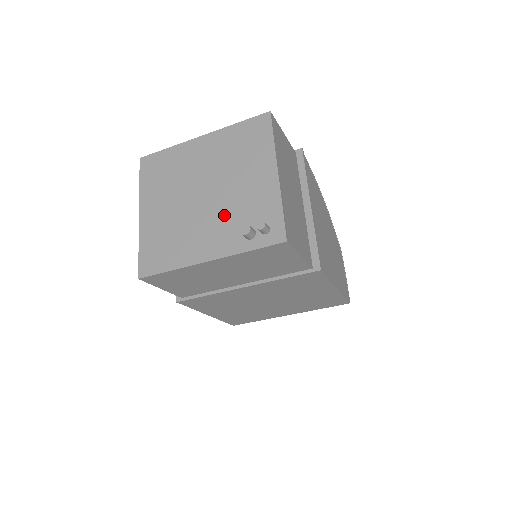
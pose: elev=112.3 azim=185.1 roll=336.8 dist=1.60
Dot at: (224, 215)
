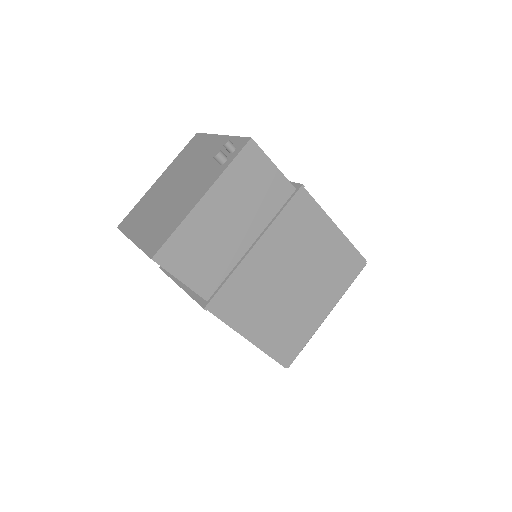
Dot at: (198, 176)
